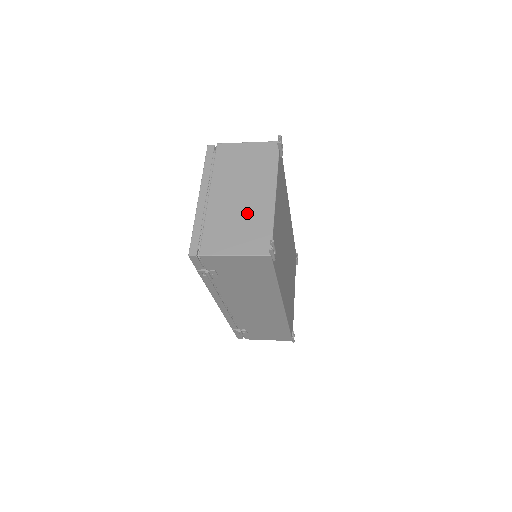
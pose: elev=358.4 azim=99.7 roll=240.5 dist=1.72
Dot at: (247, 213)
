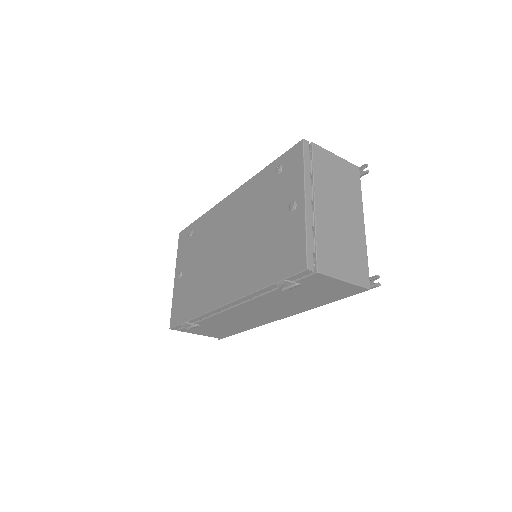
Dot at: (348, 237)
